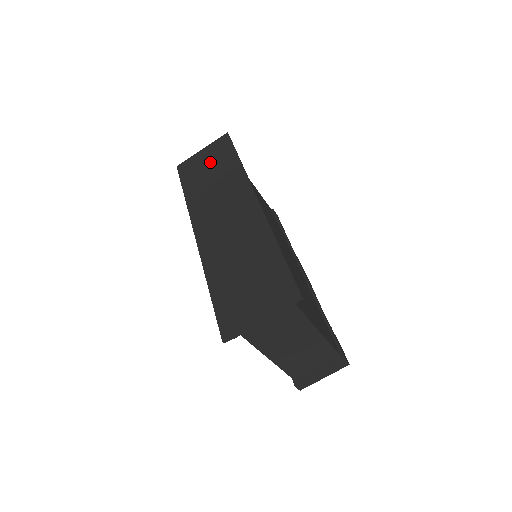
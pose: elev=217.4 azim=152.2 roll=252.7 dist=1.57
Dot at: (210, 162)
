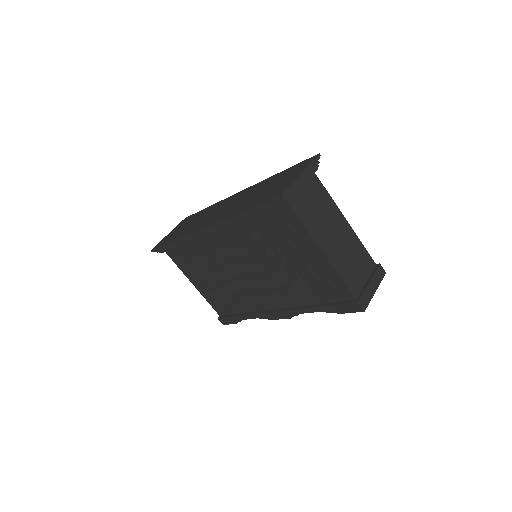
Dot at: (182, 226)
